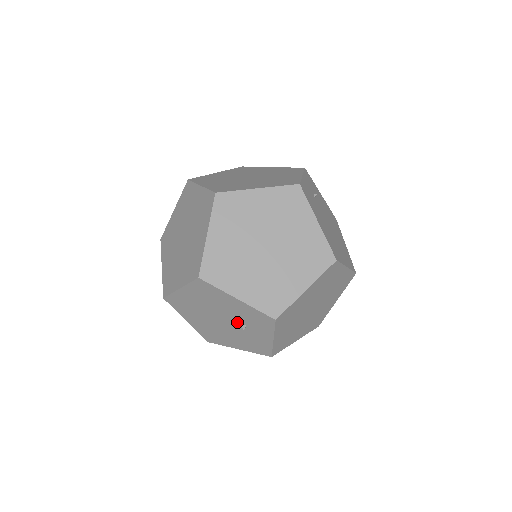
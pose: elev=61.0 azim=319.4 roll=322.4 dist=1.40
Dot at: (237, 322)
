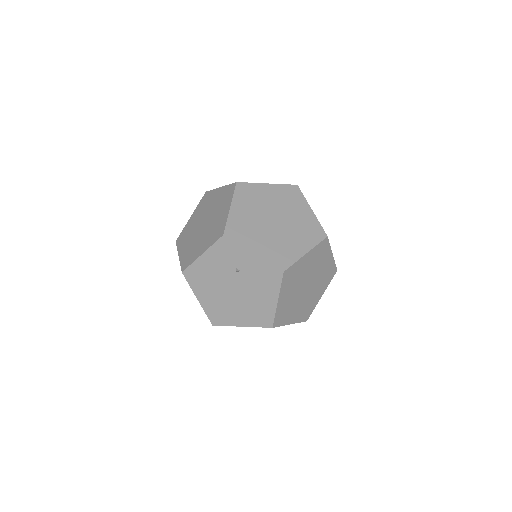
Dot at: (233, 274)
